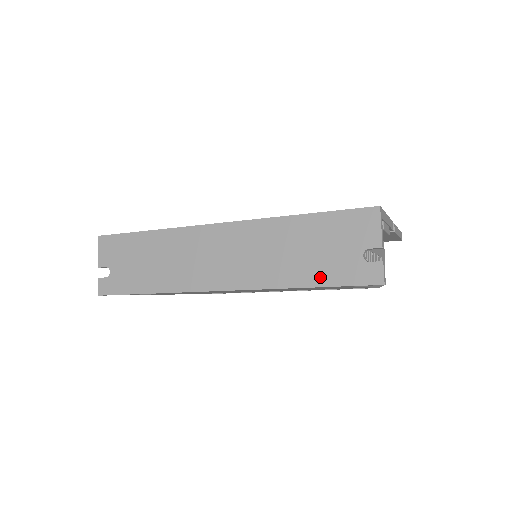
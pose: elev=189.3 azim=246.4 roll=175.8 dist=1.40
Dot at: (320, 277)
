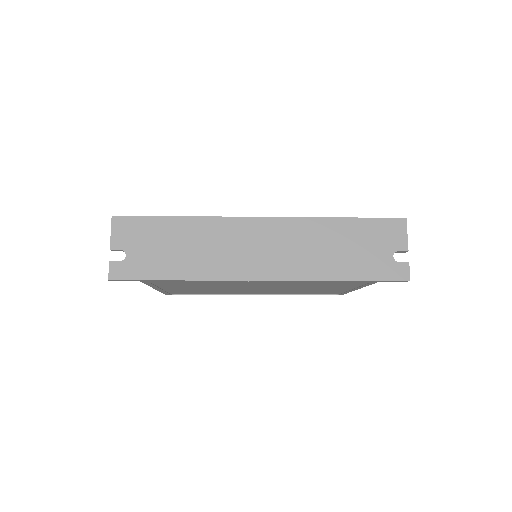
Dot at: (357, 272)
